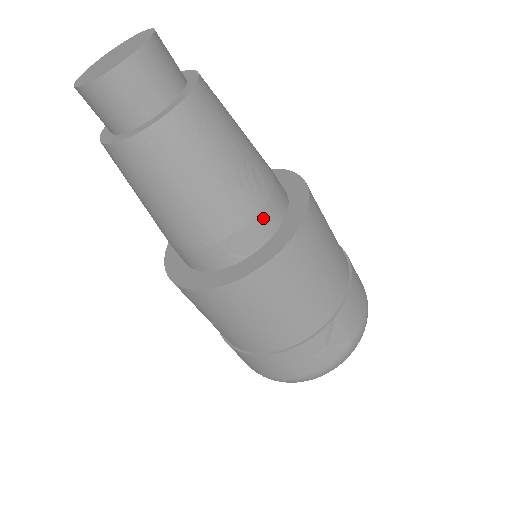
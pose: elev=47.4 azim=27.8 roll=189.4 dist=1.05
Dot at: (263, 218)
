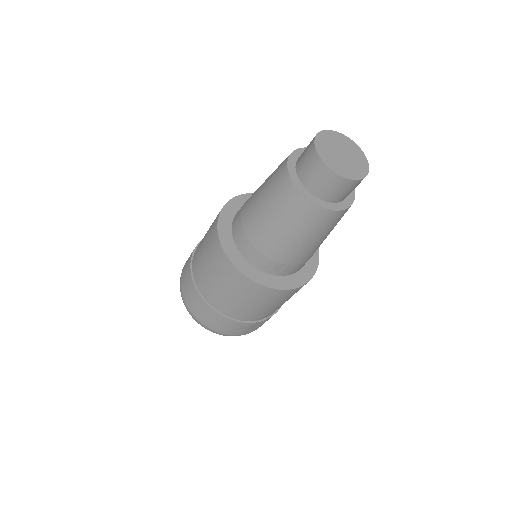
Dot at: (302, 265)
